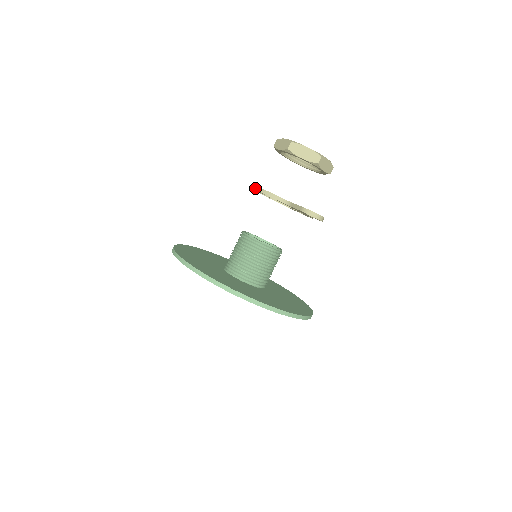
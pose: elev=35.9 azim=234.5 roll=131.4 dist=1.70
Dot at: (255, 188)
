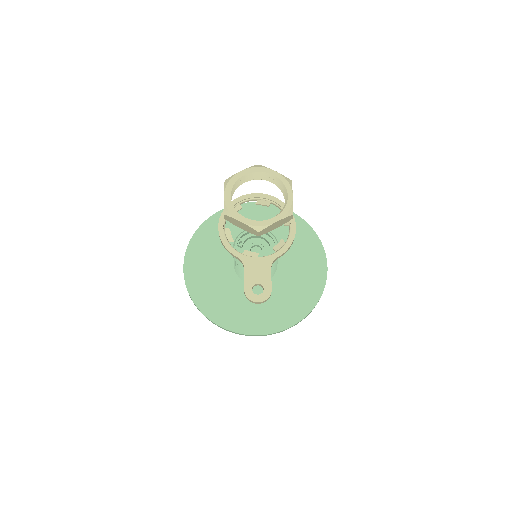
Dot at: occluded
